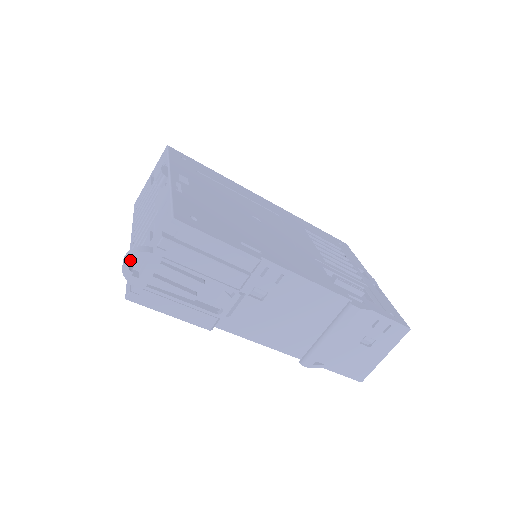
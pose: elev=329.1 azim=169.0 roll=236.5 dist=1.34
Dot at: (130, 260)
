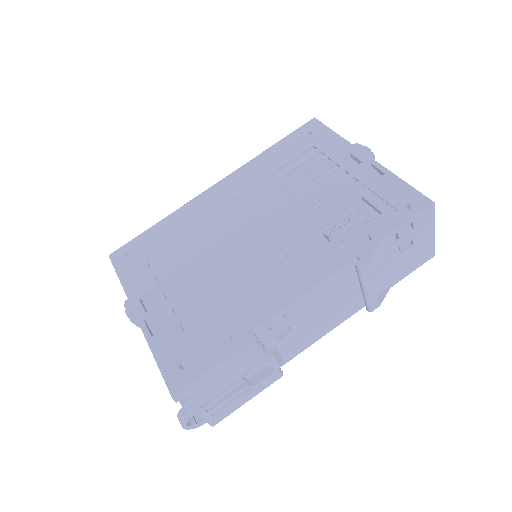
Dot at: (185, 425)
